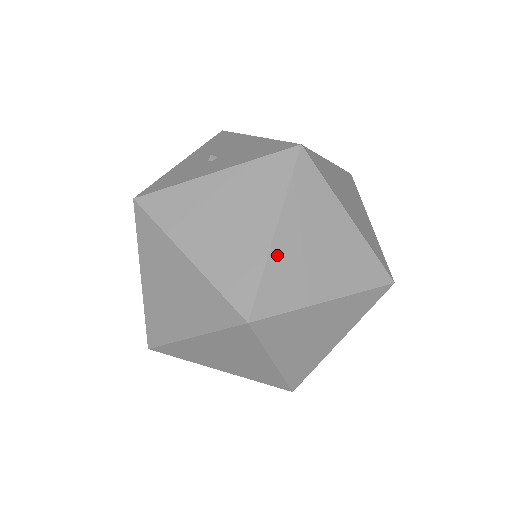
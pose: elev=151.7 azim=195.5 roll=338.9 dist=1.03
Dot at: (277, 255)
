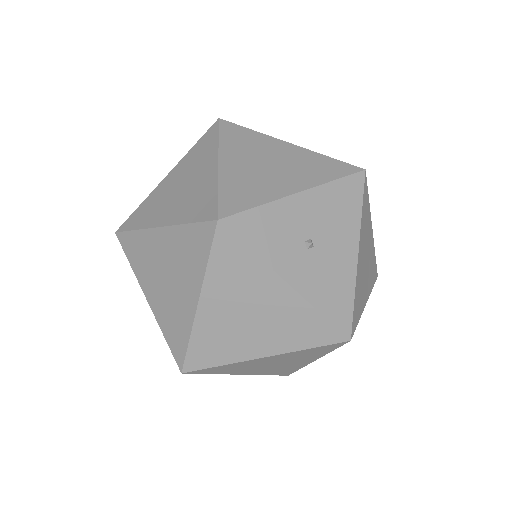
Dot at: (245, 363)
